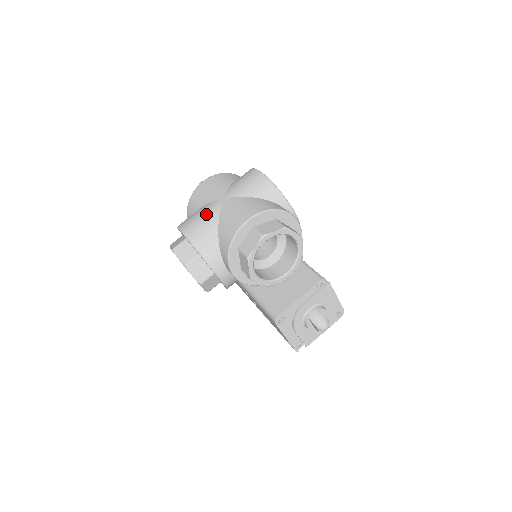
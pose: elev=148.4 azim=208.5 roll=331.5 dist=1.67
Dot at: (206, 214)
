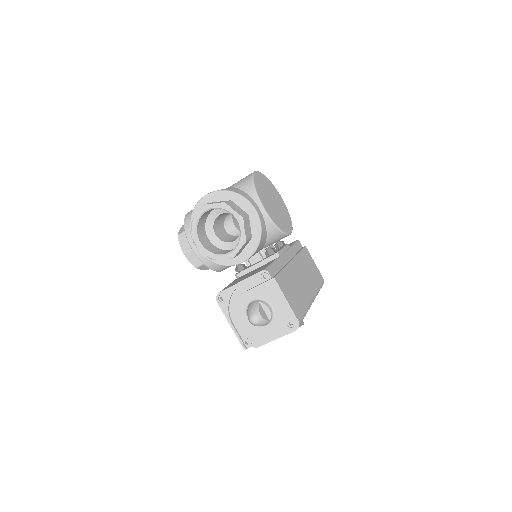
Dot at: occluded
